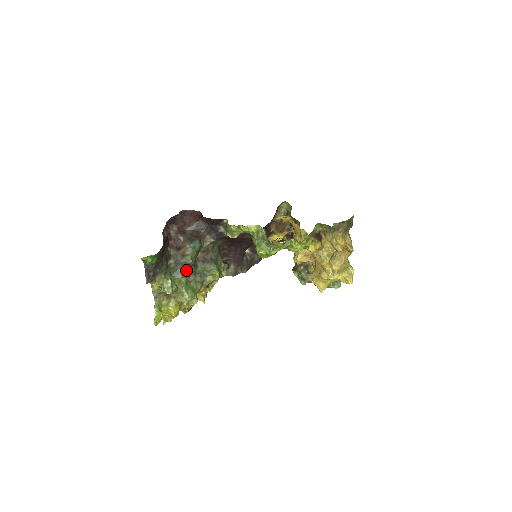
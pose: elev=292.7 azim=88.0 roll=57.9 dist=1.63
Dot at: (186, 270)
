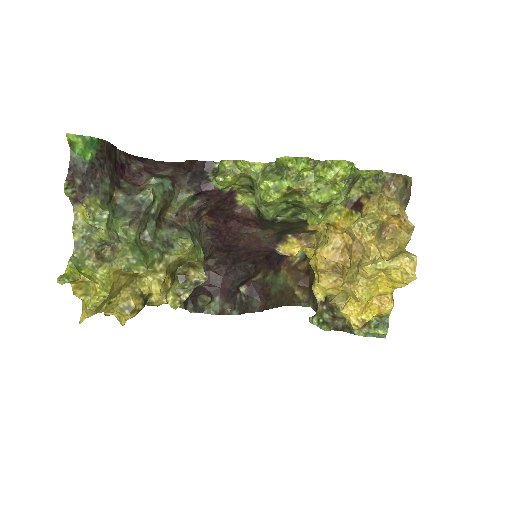
Dot at: (140, 216)
